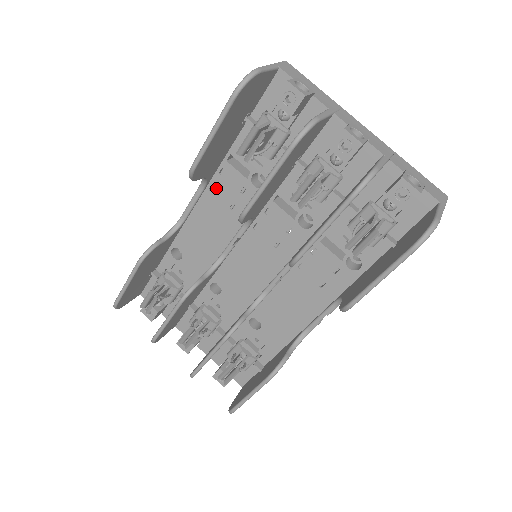
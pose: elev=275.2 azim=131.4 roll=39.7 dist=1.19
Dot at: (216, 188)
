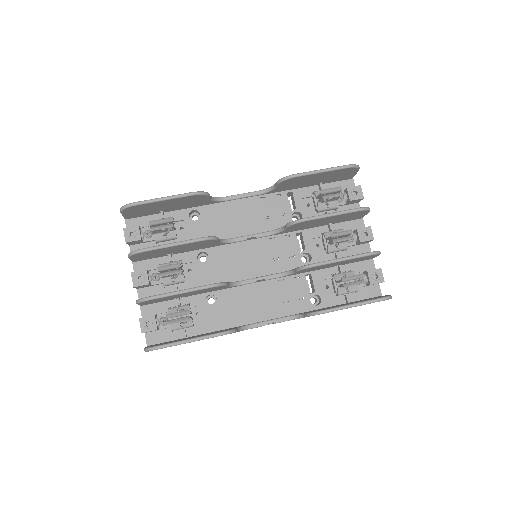
Dot at: (266, 200)
